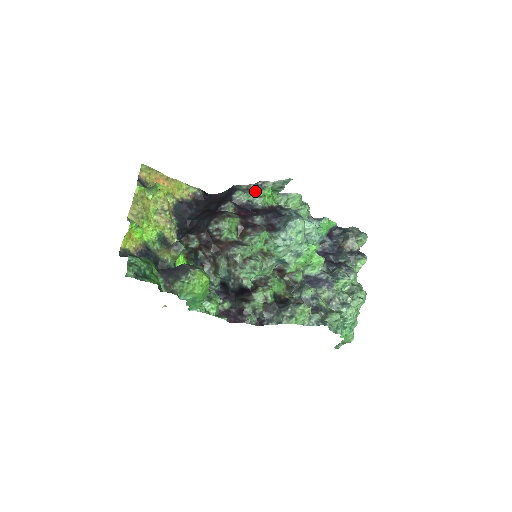
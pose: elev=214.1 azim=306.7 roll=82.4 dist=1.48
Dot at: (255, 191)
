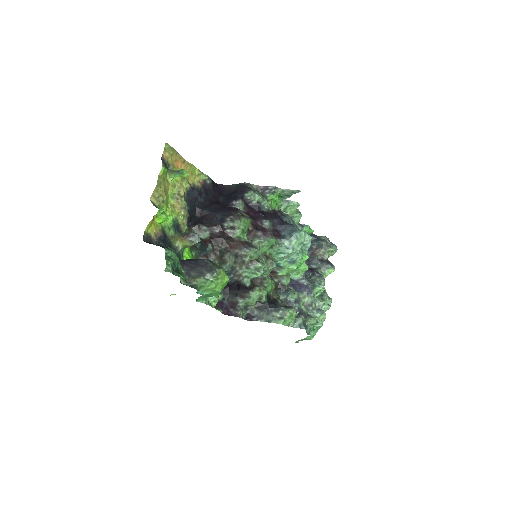
Dot at: (263, 193)
